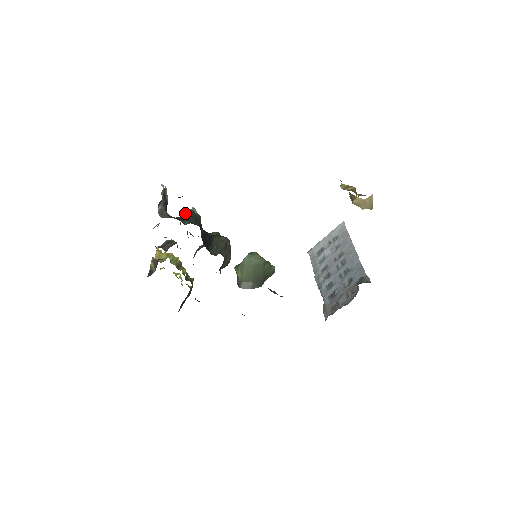
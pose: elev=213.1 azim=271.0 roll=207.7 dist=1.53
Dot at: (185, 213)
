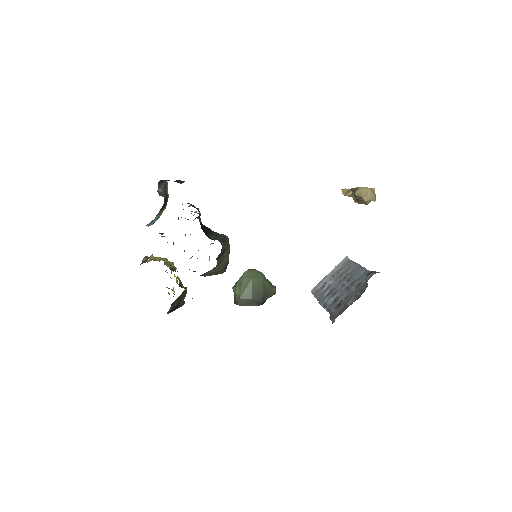
Dot at: occluded
